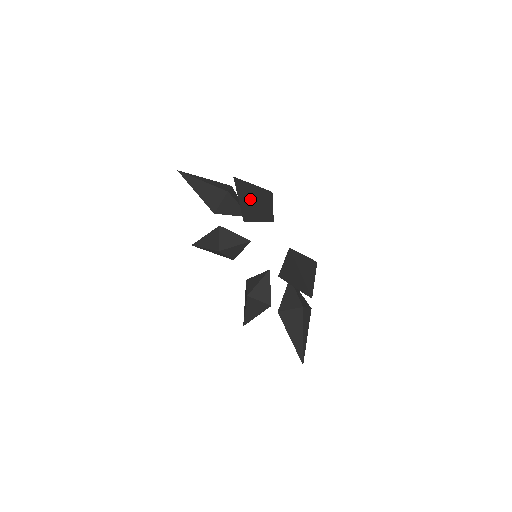
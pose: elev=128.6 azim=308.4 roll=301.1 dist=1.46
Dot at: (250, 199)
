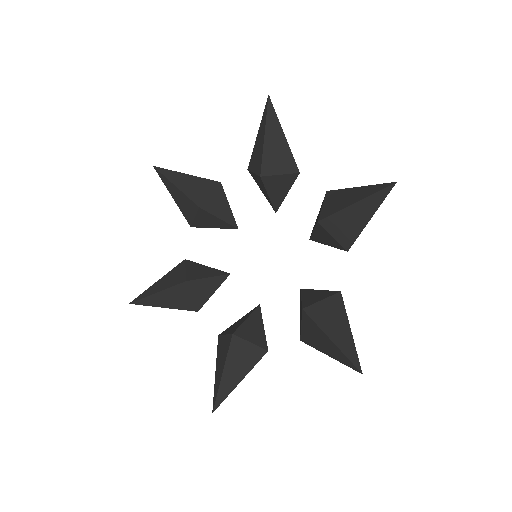
Dot at: (182, 176)
